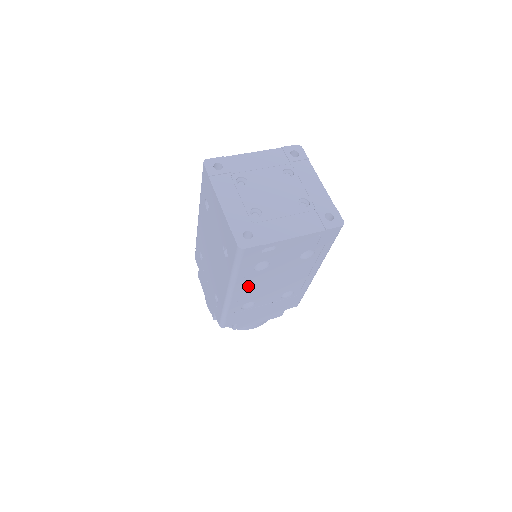
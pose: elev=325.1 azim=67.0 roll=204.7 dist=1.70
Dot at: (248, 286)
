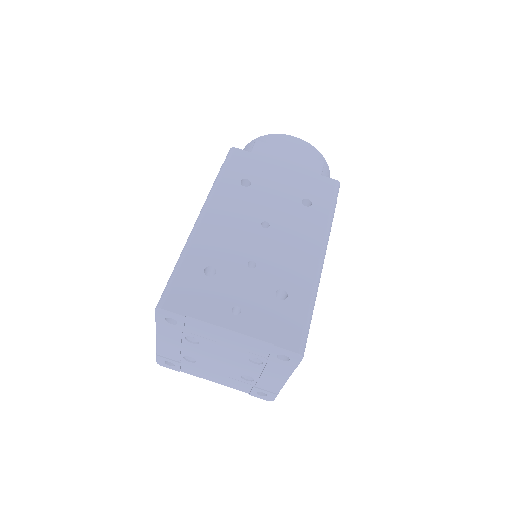
Dot at: occluded
